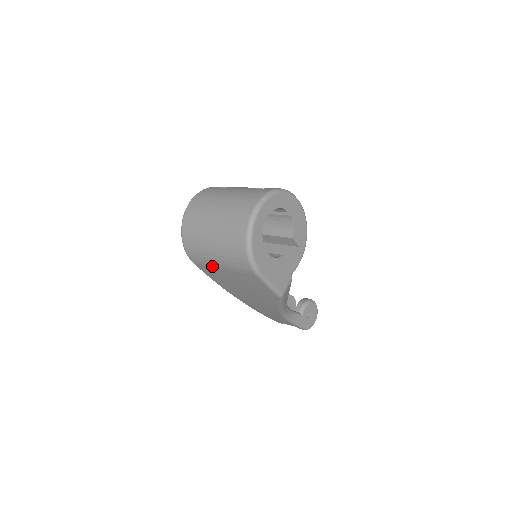
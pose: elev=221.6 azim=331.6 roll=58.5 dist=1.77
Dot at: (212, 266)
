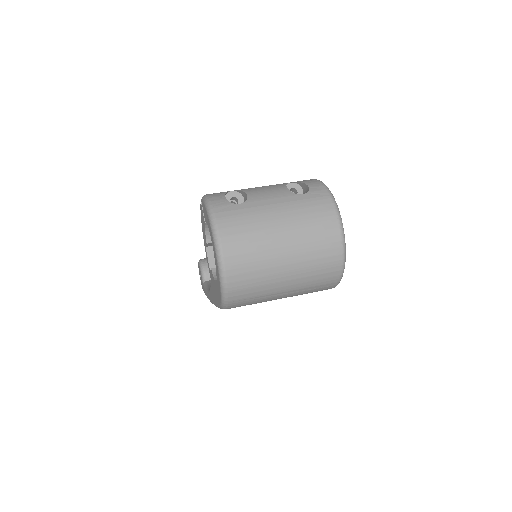
Dot at: occluded
